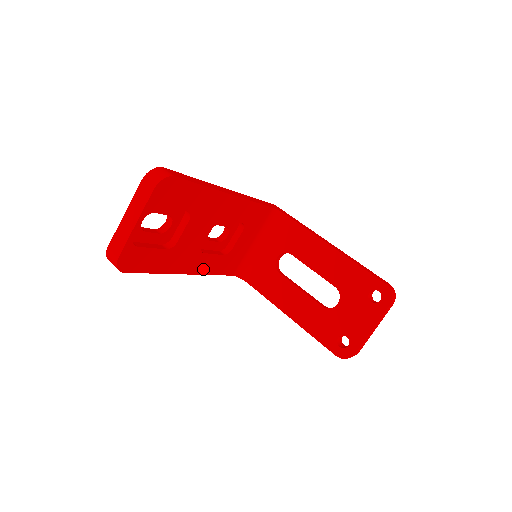
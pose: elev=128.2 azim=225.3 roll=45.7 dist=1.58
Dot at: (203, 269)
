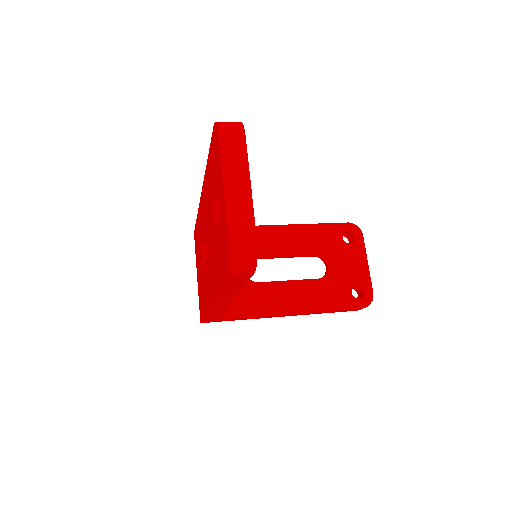
Dot at: occluded
